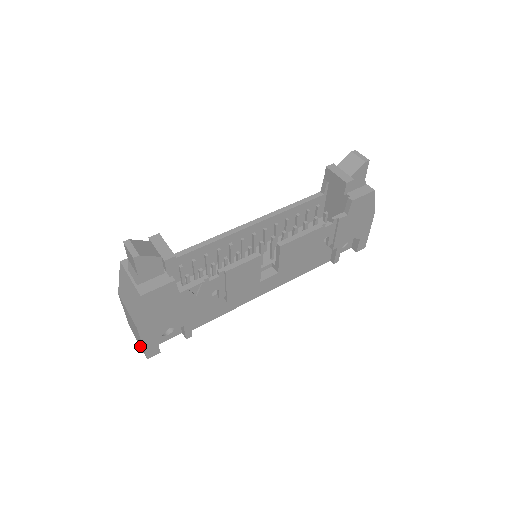
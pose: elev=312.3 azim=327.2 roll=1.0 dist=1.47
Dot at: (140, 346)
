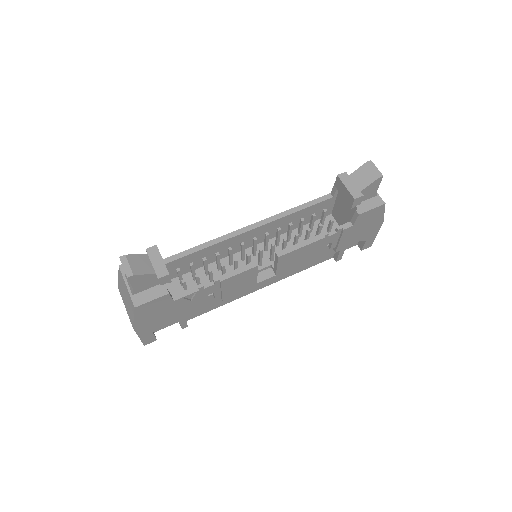
Dot at: occluded
